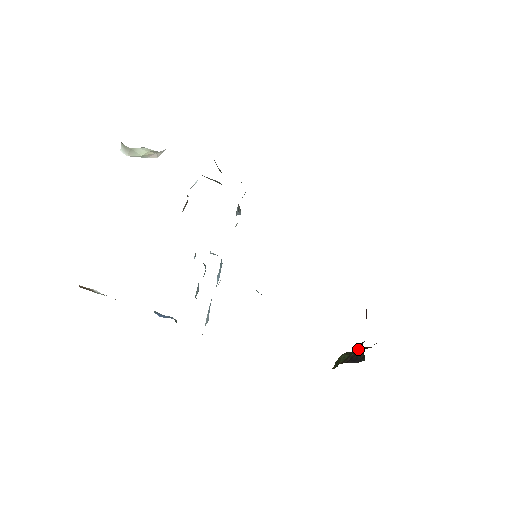
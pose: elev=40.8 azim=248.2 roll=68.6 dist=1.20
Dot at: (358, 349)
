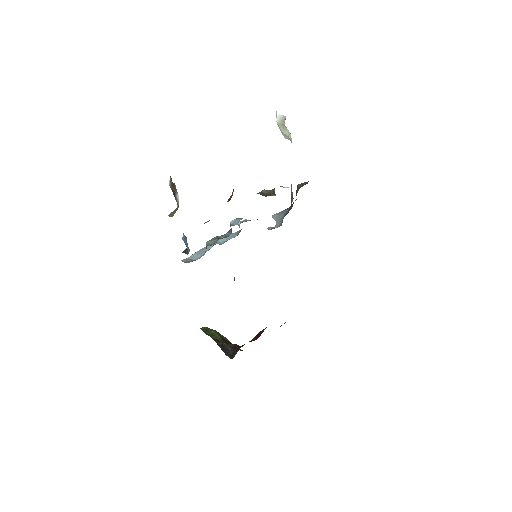
Dot at: (232, 346)
